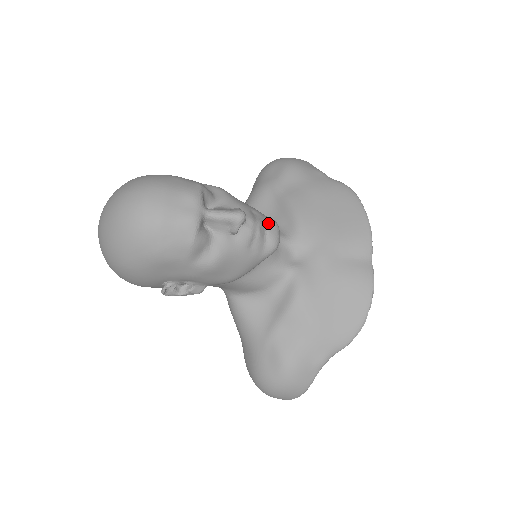
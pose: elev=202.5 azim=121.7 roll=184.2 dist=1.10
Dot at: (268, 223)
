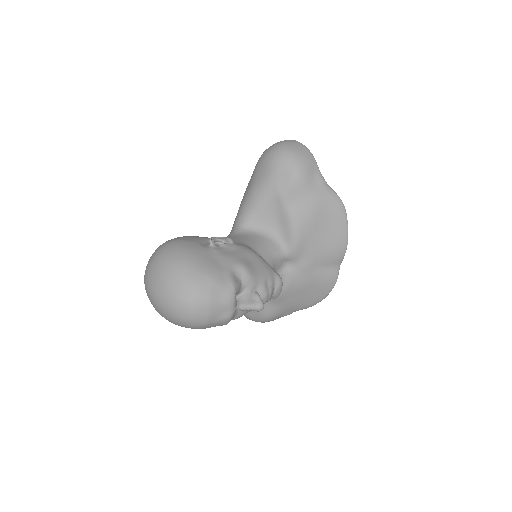
Dot at: (276, 286)
